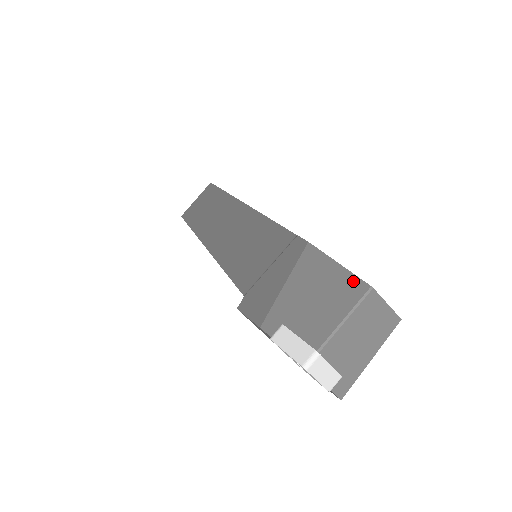
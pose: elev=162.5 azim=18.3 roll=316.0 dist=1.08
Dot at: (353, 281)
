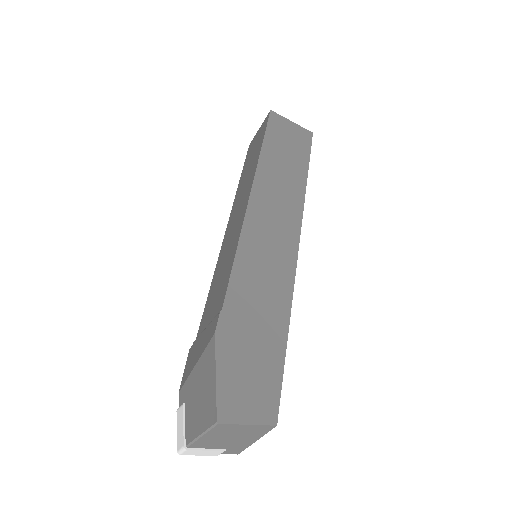
Dot at: (213, 405)
